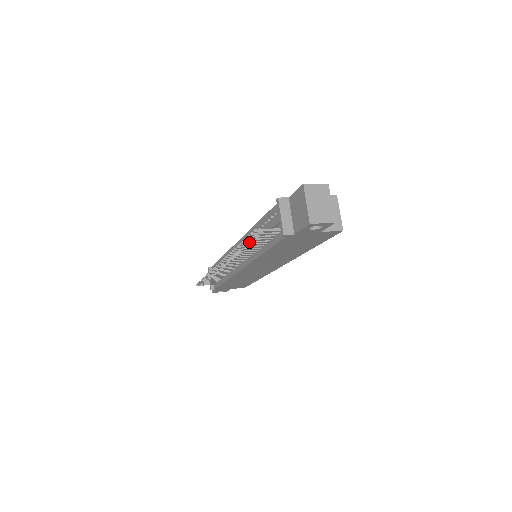
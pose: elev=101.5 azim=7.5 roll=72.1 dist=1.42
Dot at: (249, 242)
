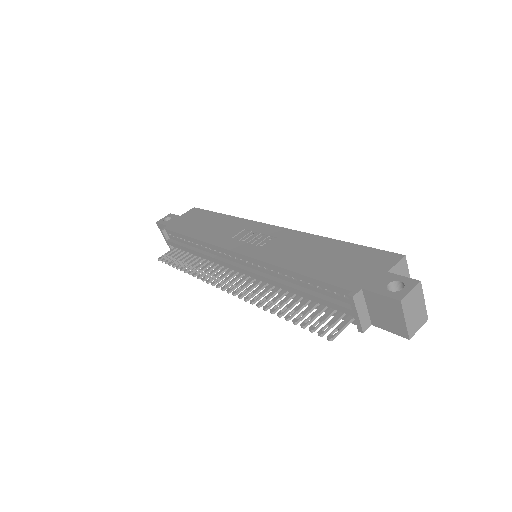
Dot at: occluded
